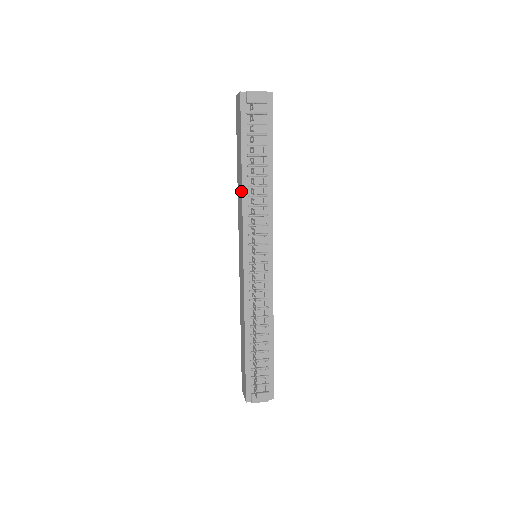
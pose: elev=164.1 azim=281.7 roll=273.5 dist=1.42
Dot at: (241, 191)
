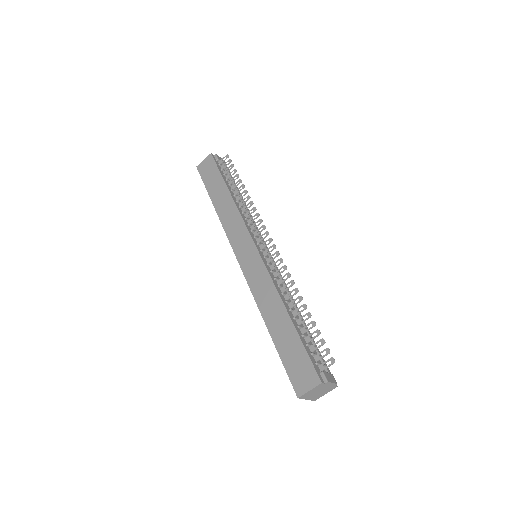
Dot at: (232, 204)
